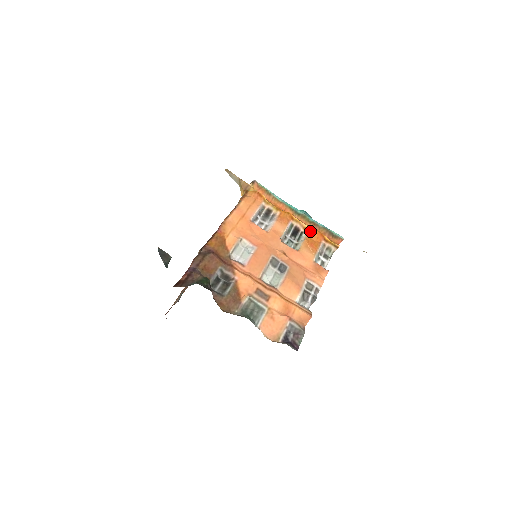
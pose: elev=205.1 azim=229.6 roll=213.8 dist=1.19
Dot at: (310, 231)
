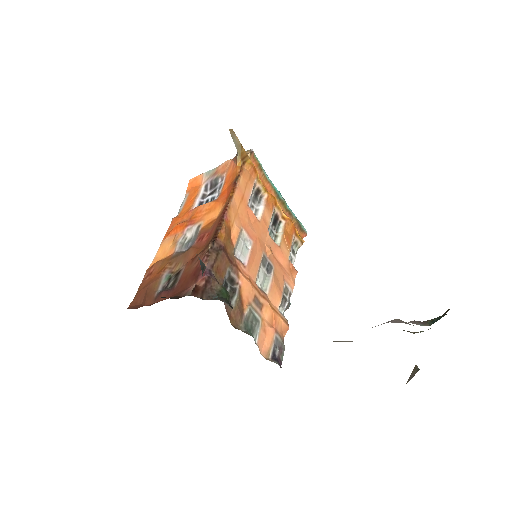
Dot at: (287, 222)
